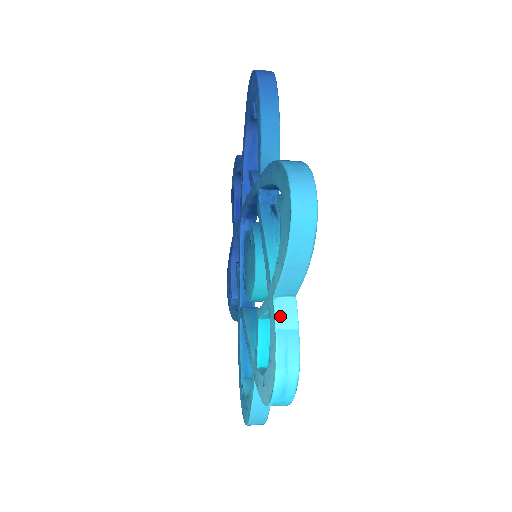
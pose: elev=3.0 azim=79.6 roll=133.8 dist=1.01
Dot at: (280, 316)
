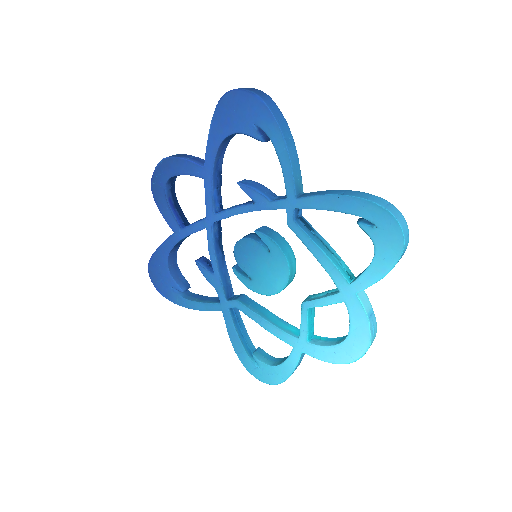
Dot at: (365, 305)
